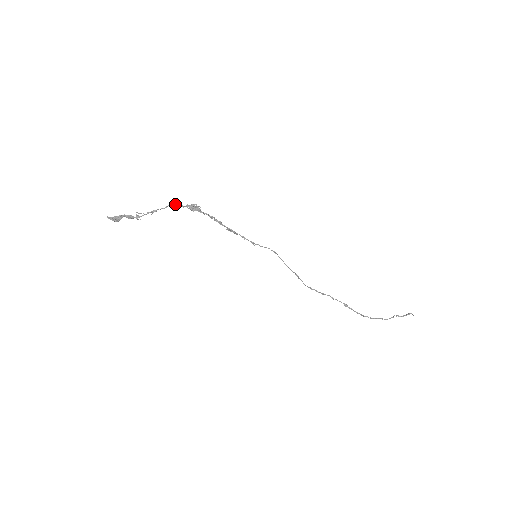
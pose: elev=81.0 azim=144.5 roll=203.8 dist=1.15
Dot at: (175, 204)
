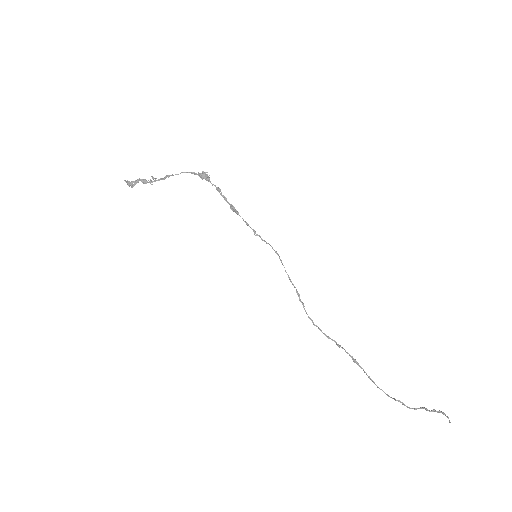
Dot at: (188, 172)
